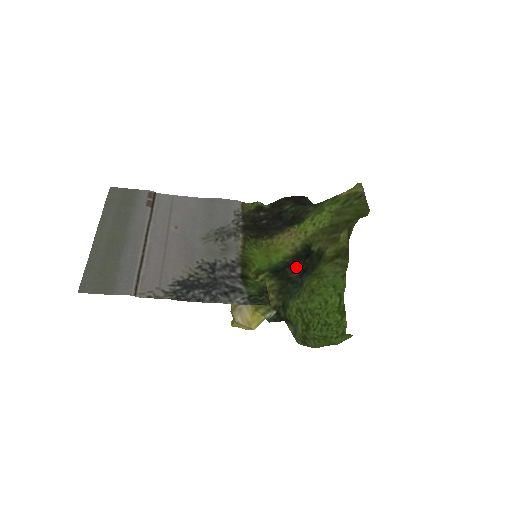
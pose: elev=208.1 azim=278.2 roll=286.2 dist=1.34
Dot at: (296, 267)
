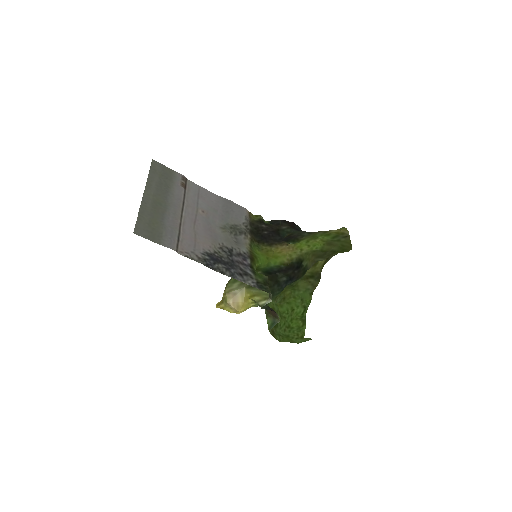
Dot at: (286, 274)
